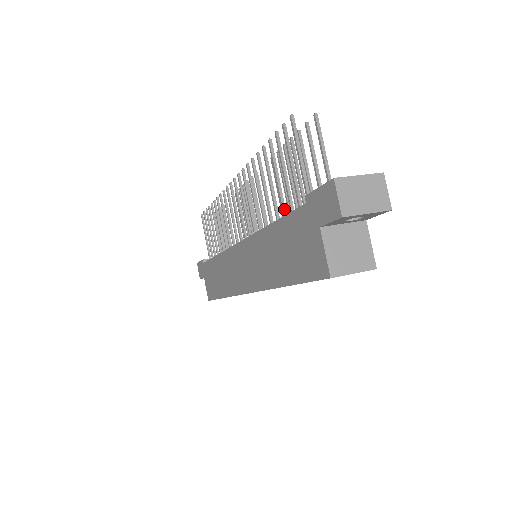
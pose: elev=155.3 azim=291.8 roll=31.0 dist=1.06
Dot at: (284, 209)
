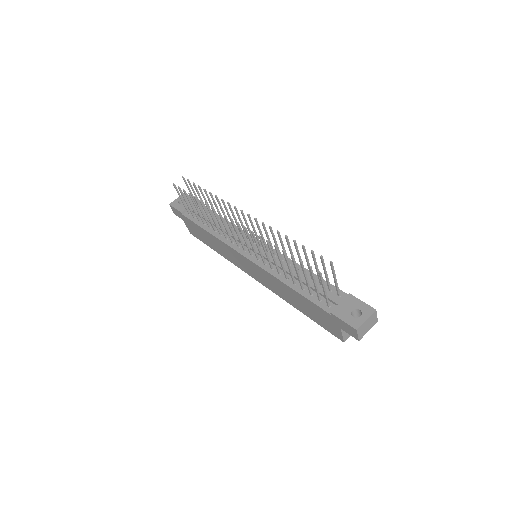
Dot at: (302, 286)
